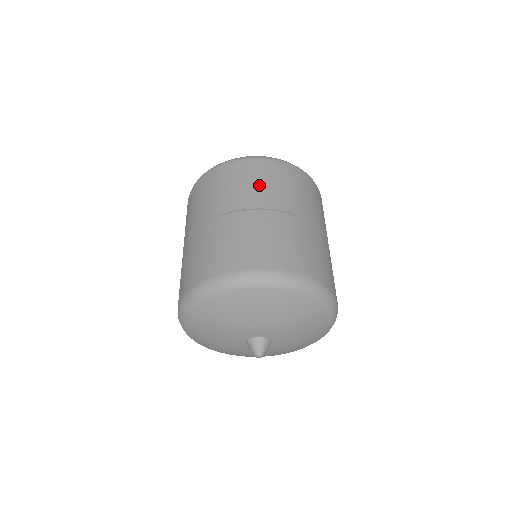
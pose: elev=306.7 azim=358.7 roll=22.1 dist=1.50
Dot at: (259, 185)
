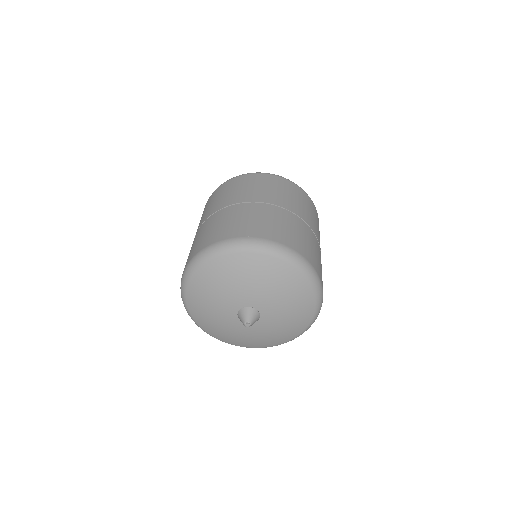
Dot at: (305, 208)
